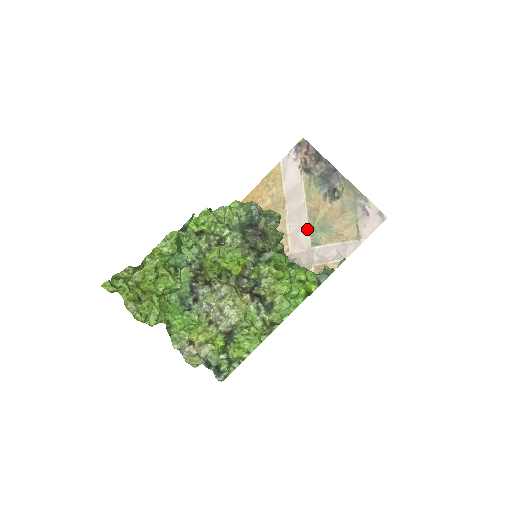
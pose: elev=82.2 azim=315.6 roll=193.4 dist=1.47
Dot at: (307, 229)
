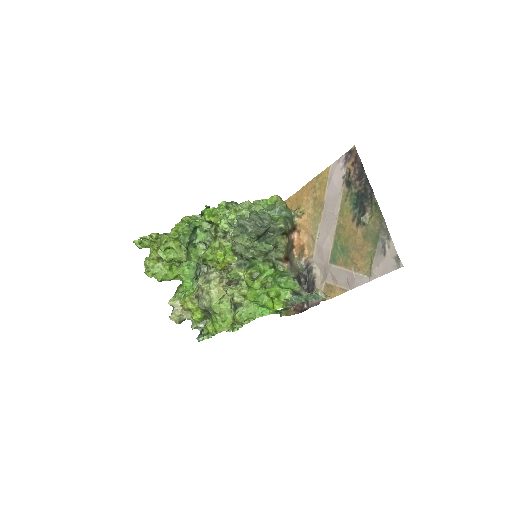
Dot at: (331, 244)
